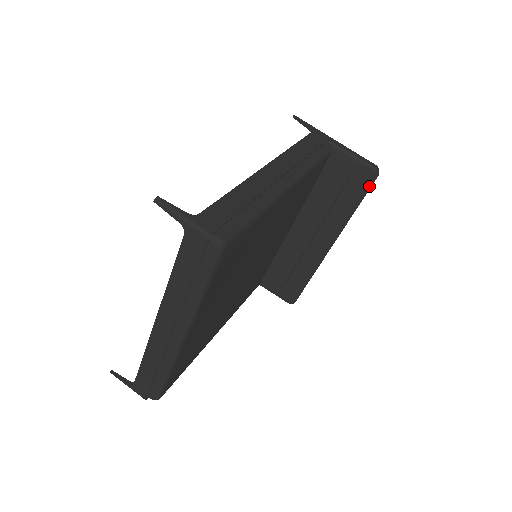
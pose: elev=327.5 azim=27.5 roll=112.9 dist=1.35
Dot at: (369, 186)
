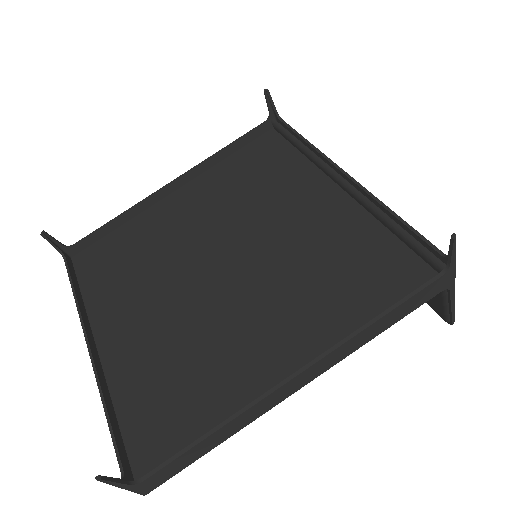
Dot at: (431, 306)
